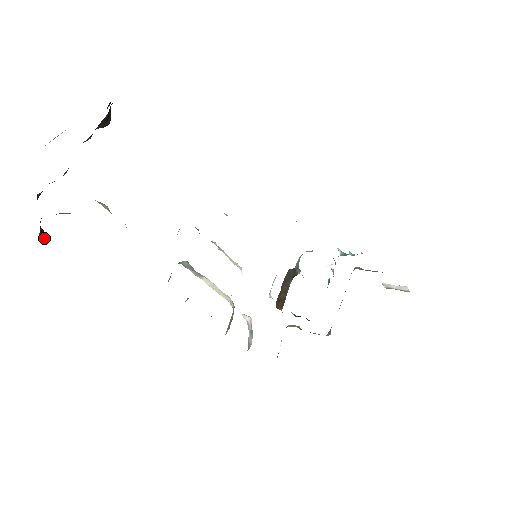
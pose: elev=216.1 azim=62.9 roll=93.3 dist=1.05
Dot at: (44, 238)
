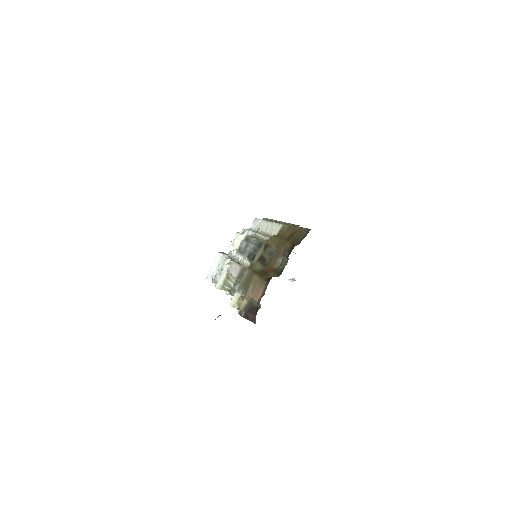
Dot at: occluded
